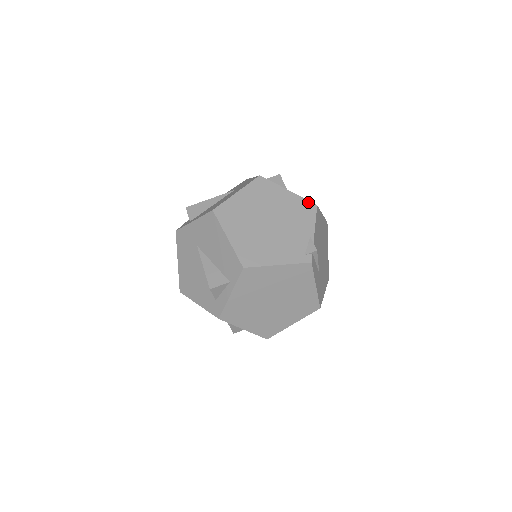
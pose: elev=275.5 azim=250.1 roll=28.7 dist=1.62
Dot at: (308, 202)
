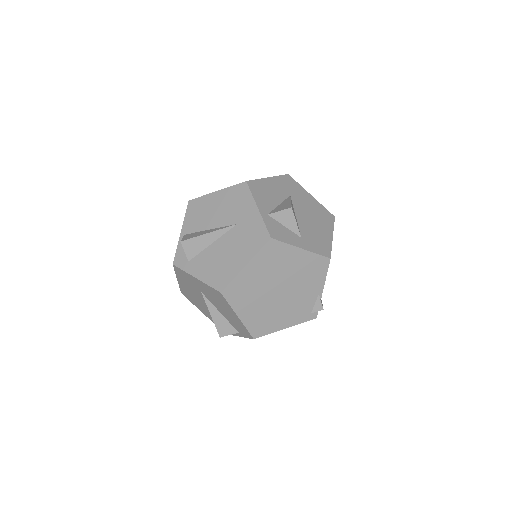
Dot at: (321, 258)
